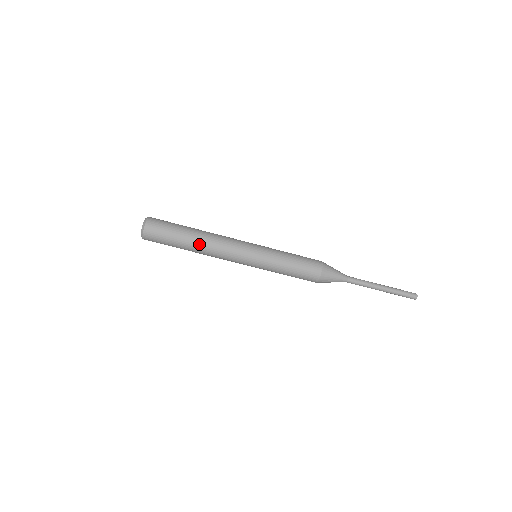
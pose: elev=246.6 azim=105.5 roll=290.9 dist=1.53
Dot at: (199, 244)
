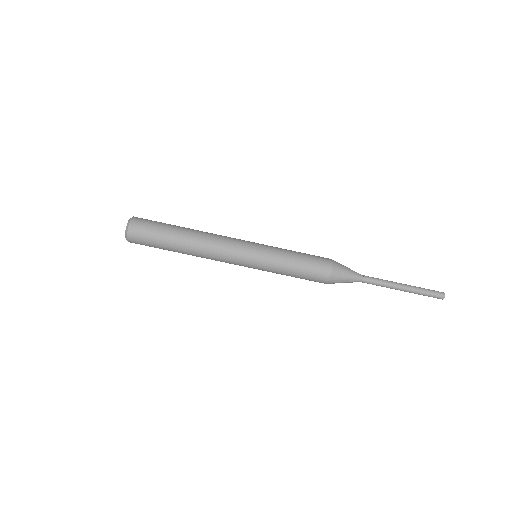
Dot at: (190, 243)
